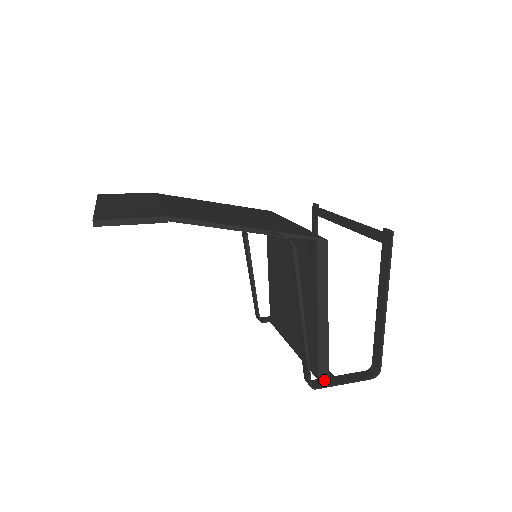
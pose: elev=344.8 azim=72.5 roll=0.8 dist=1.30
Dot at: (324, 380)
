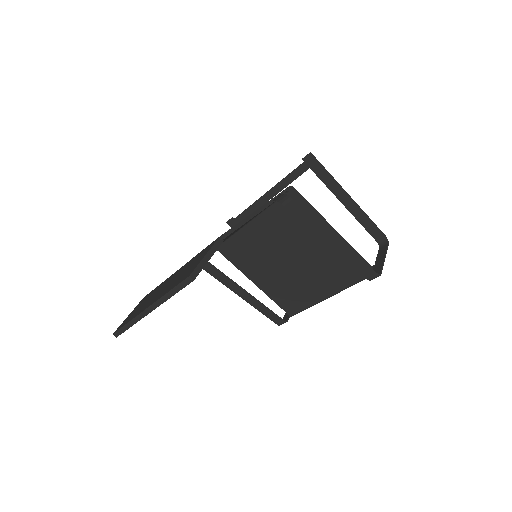
Dot at: (375, 270)
